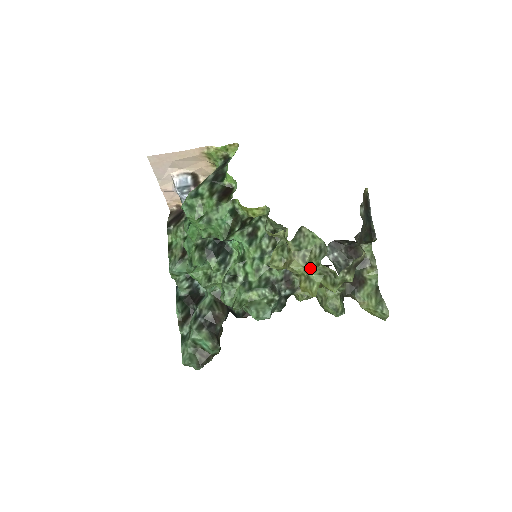
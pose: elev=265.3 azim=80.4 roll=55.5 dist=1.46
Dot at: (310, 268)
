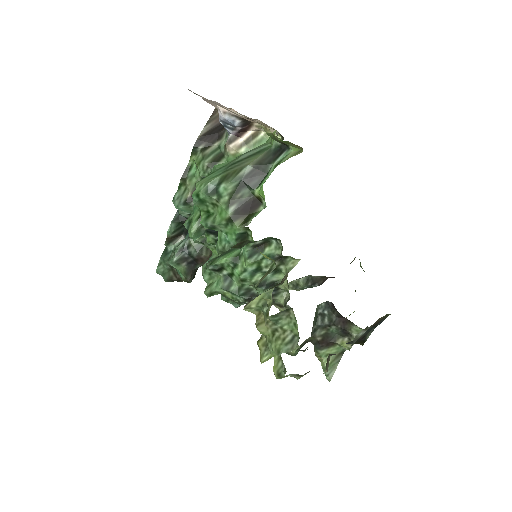
Dot at: (272, 344)
